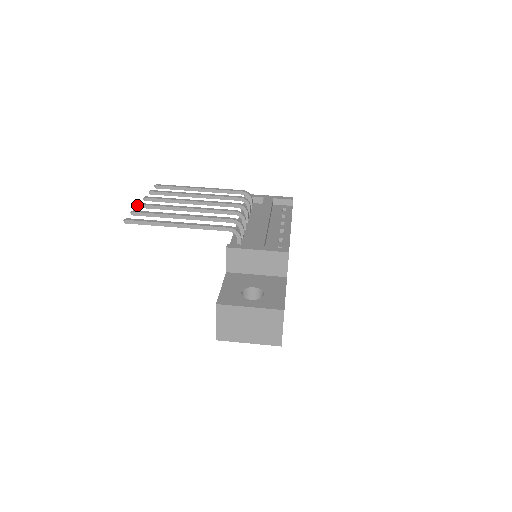
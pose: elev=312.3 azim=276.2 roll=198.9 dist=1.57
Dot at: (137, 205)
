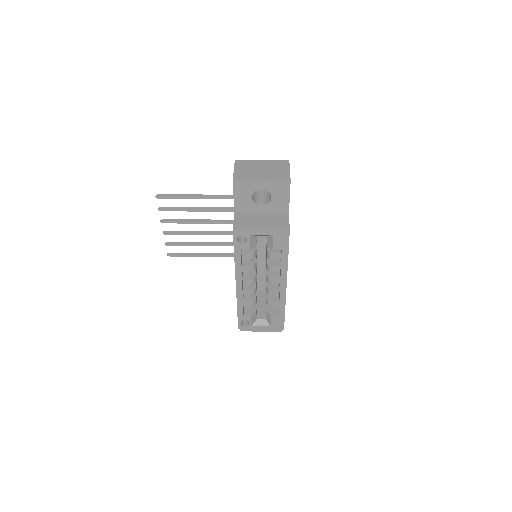
Dot at: (160, 220)
